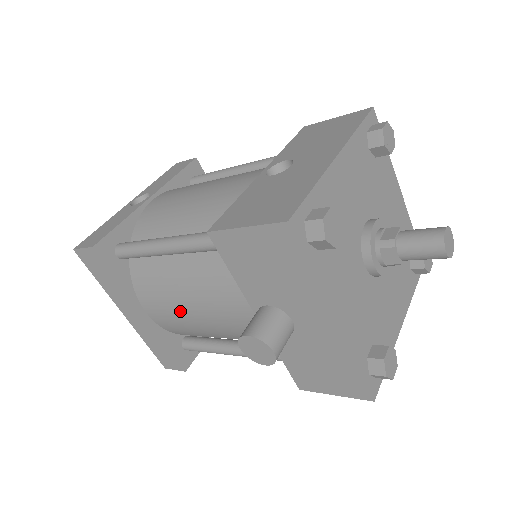
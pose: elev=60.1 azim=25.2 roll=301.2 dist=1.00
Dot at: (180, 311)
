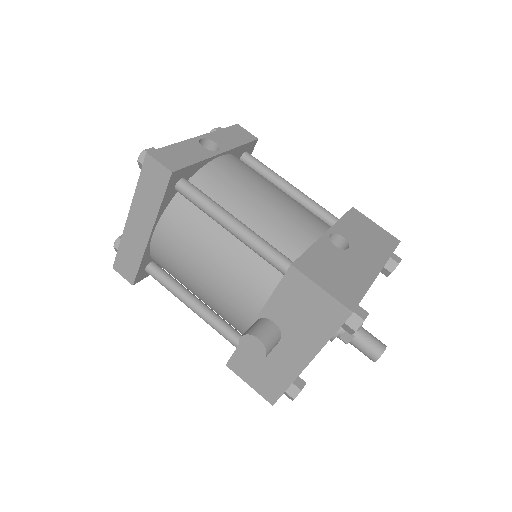
Dot at: (190, 262)
